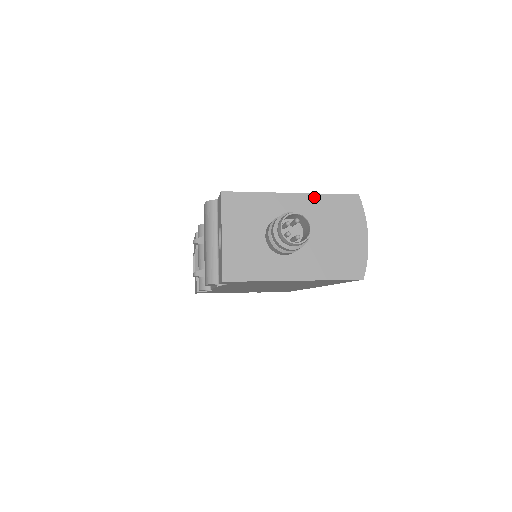
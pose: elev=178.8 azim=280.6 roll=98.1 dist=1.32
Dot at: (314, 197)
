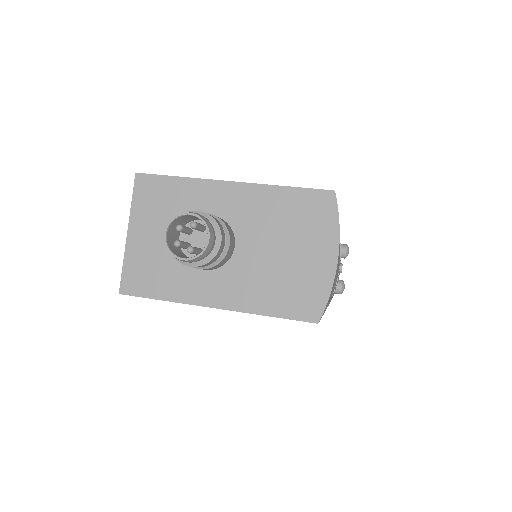
Dot at: (262, 189)
